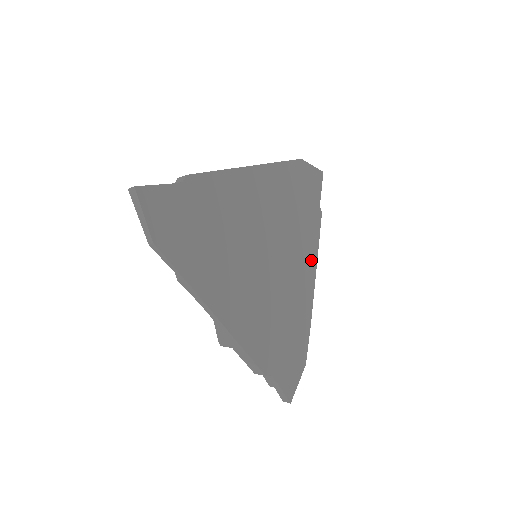
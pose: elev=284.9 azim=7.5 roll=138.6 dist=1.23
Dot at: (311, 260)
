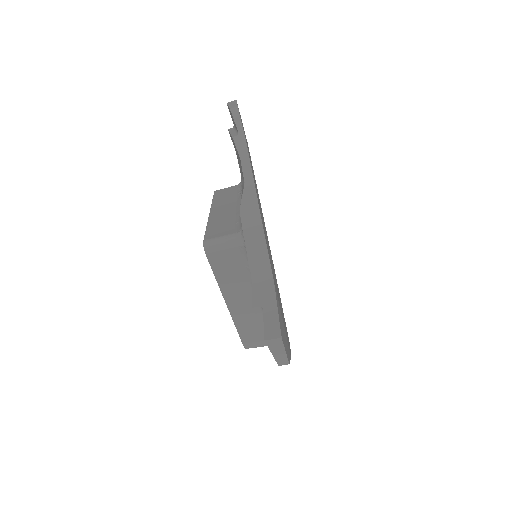
Dot at: occluded
